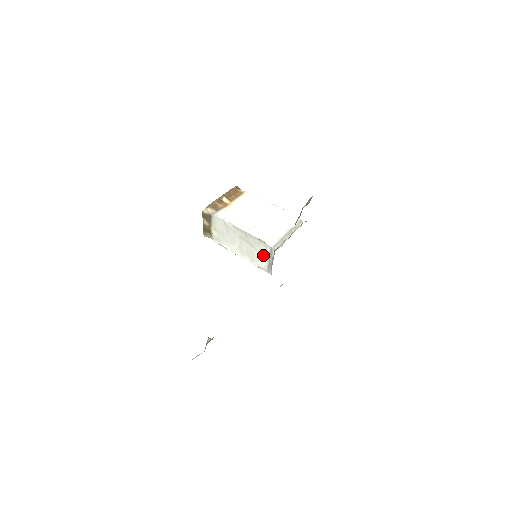
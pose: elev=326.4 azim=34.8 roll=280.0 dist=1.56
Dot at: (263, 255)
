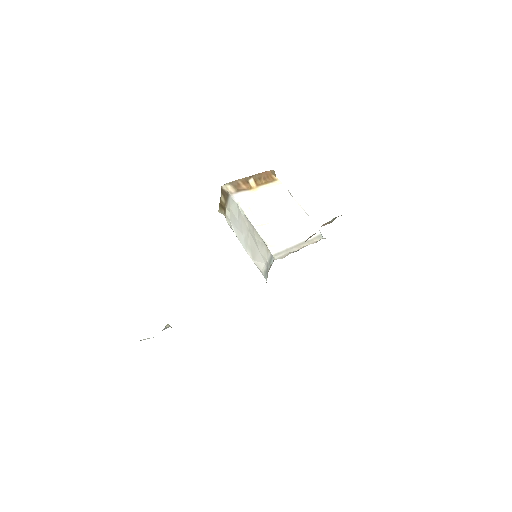
Dot at: (264, 258)
